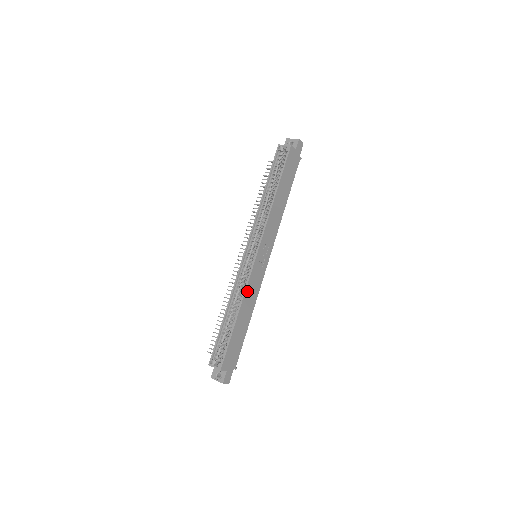
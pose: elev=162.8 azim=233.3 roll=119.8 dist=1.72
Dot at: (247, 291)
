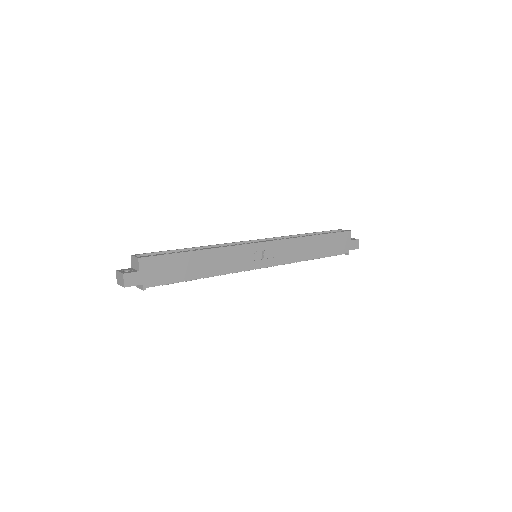
Dot at: (227, 250)
